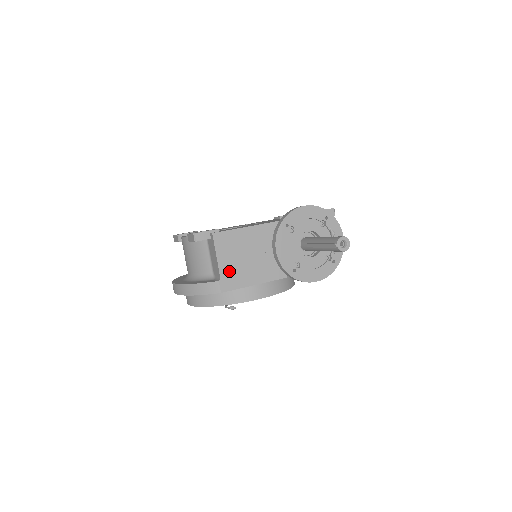
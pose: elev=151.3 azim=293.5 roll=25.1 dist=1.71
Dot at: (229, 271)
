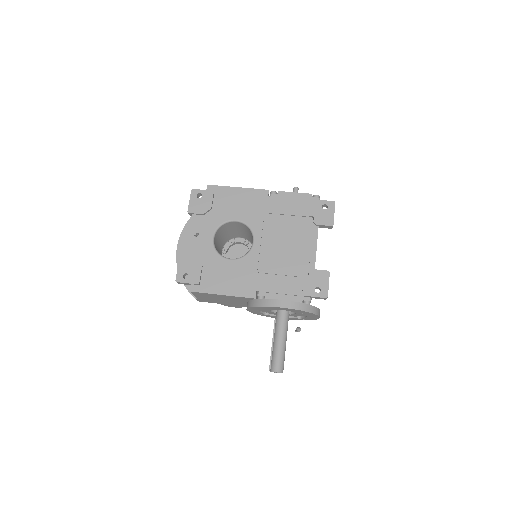
Dot at: (205, 299)
